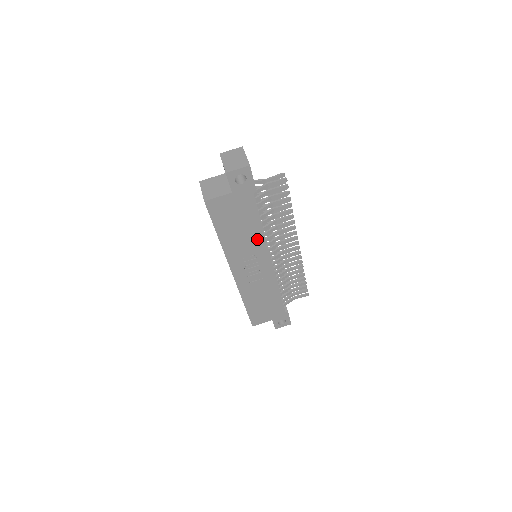
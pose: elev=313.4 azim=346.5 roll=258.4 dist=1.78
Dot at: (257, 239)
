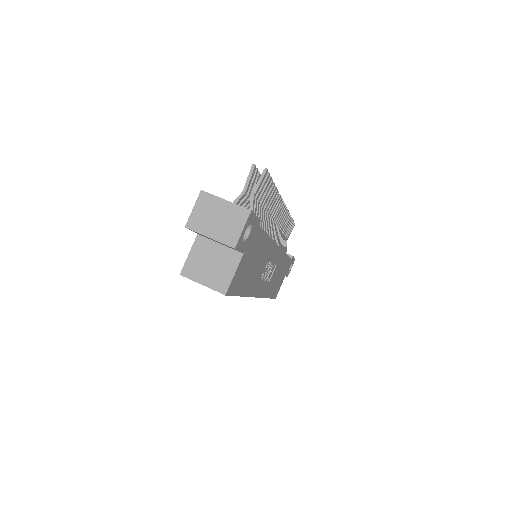
Dot at: (268, 251)
